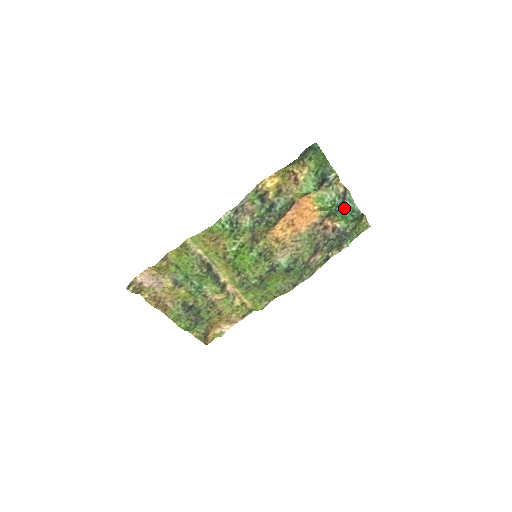
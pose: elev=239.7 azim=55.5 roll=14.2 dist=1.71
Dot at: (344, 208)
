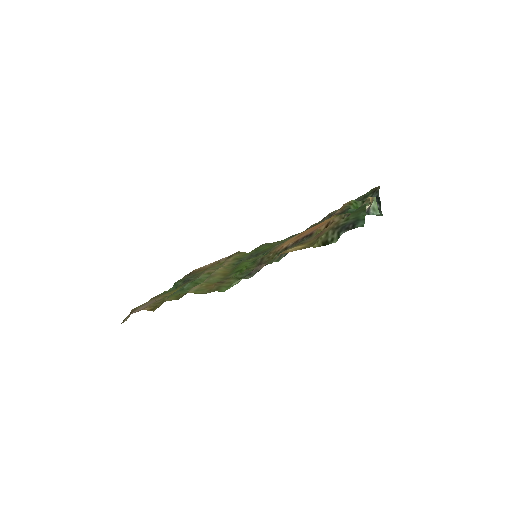
Dot at: occluded
